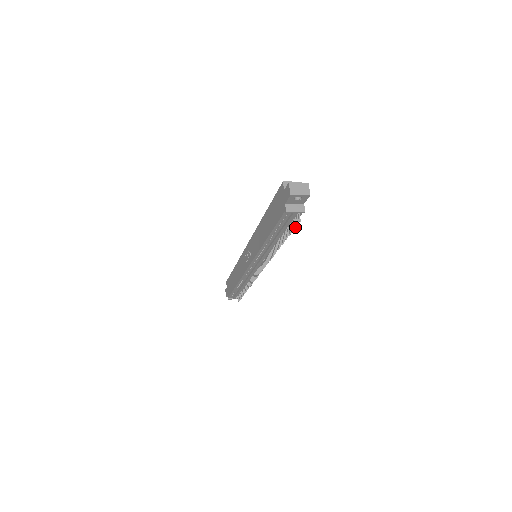
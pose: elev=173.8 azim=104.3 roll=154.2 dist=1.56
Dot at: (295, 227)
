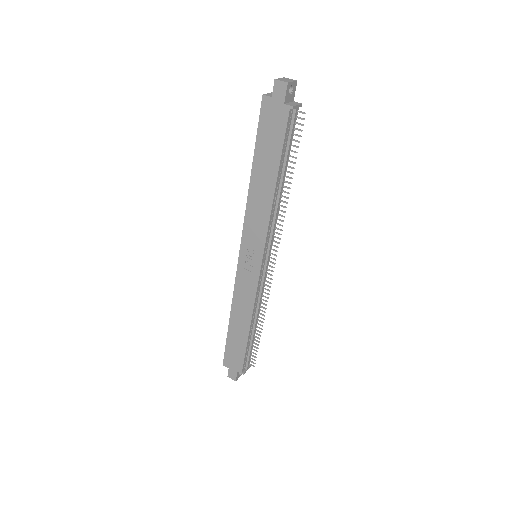
Dot at: (301, 130)
